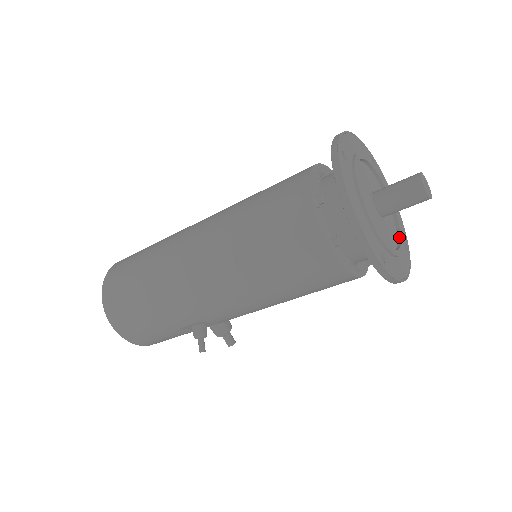
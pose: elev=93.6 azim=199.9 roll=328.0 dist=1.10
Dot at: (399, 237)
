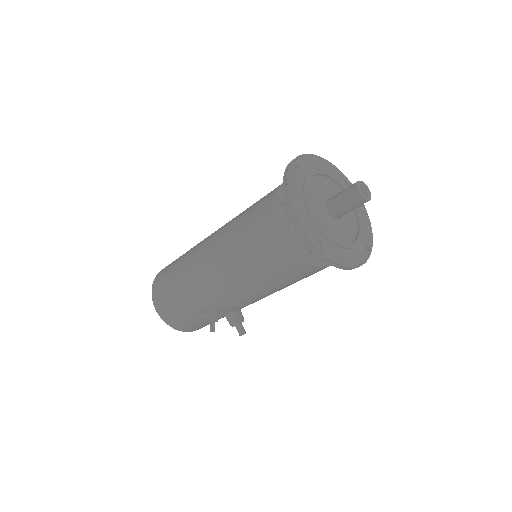
Dot at: (356, 238)
